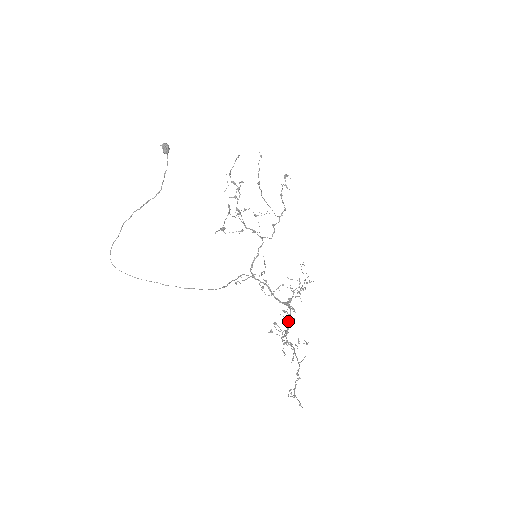
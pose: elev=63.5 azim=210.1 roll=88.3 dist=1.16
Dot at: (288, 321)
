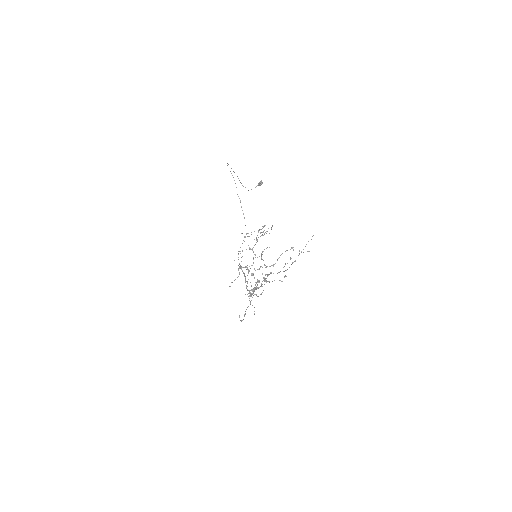
Dot at: (256, 288)
